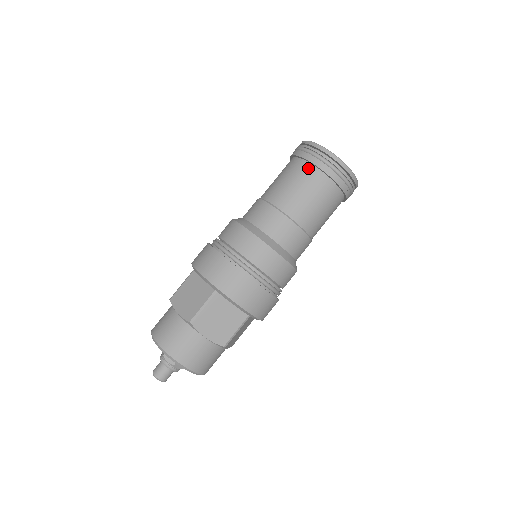
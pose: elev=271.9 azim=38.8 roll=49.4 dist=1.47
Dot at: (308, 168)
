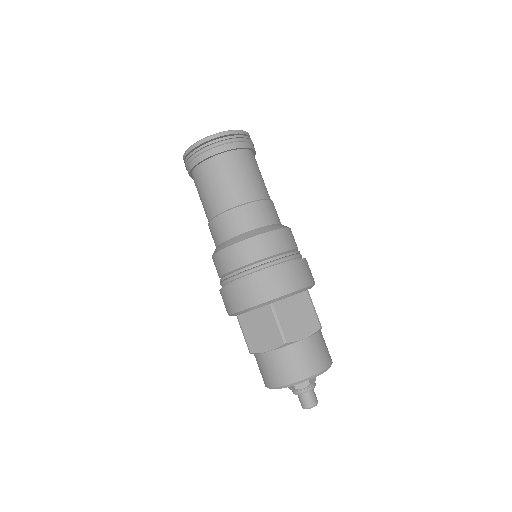
Dot at: (212, 163)
